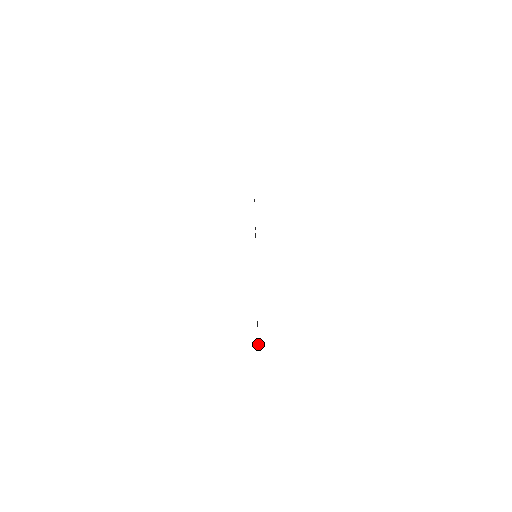
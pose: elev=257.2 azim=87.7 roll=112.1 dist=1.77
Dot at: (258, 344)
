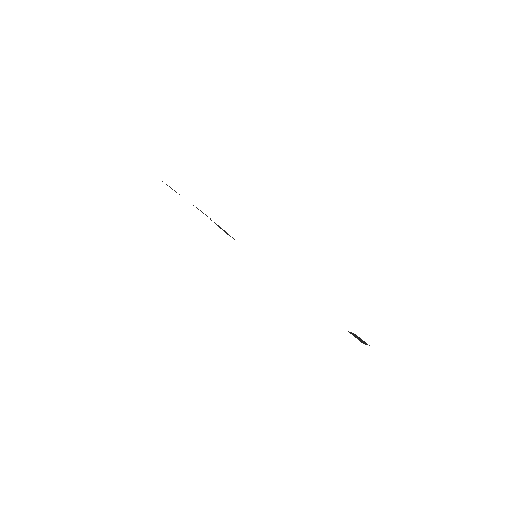
Dot at: occluded
